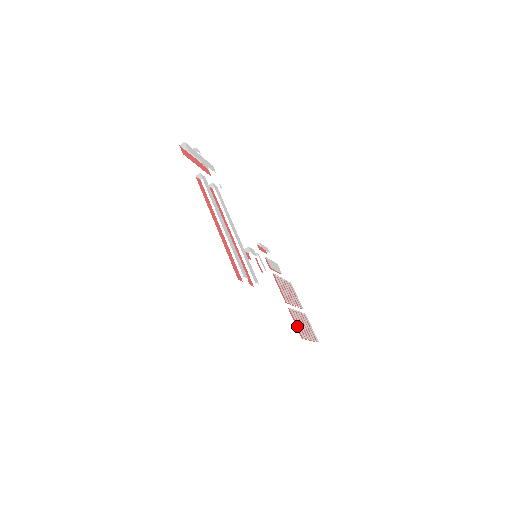
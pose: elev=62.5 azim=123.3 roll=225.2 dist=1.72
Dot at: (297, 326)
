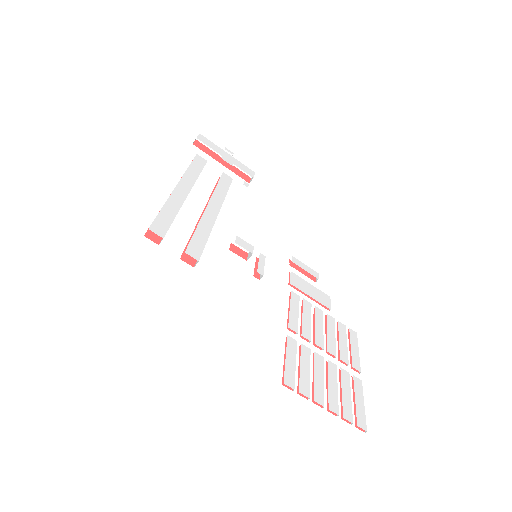
Dot at: (290, 366)
